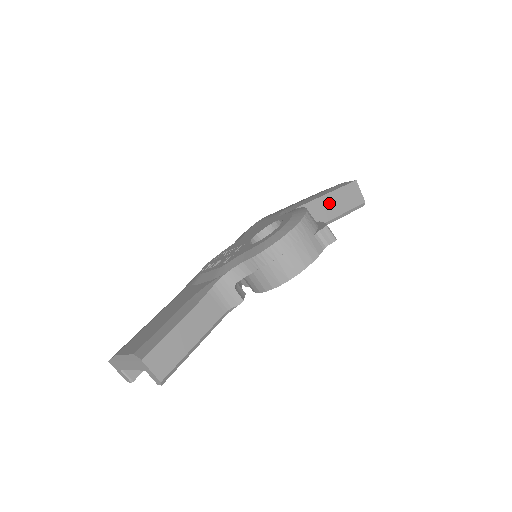
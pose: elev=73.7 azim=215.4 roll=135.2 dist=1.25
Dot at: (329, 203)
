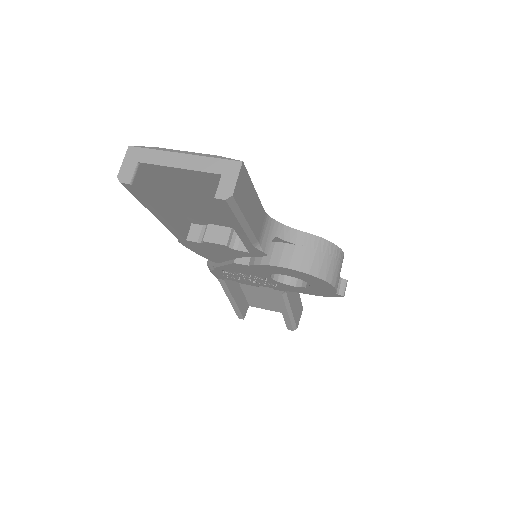
Dot at: (295, 295)
